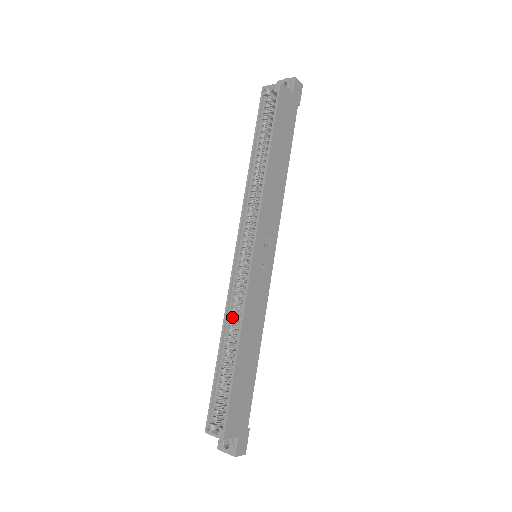
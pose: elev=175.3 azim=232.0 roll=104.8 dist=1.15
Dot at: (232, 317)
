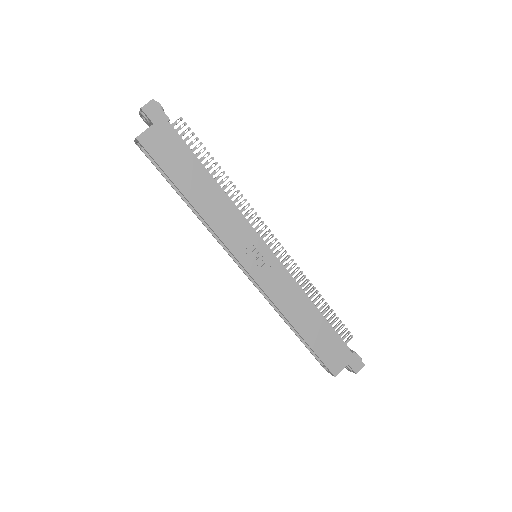
Dot at: occluded
